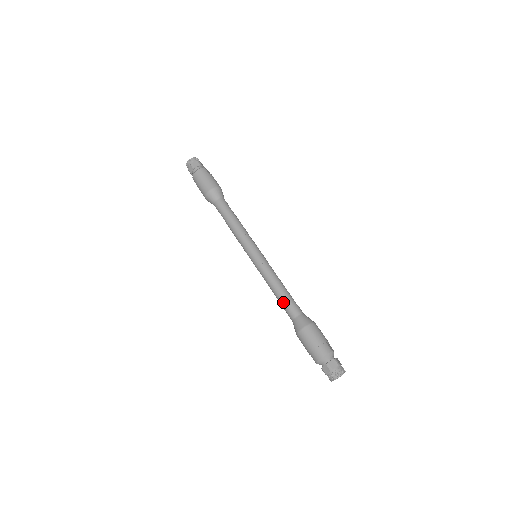
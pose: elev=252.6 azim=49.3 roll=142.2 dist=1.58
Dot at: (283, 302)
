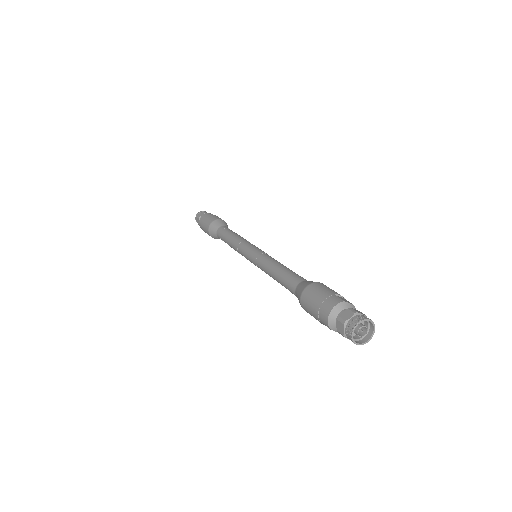
Dot at: (282, 280)
